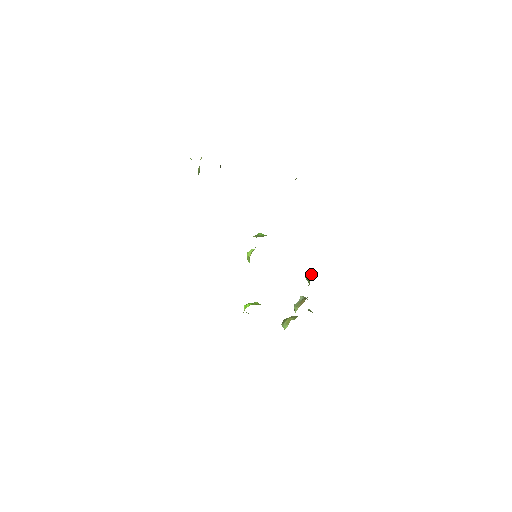
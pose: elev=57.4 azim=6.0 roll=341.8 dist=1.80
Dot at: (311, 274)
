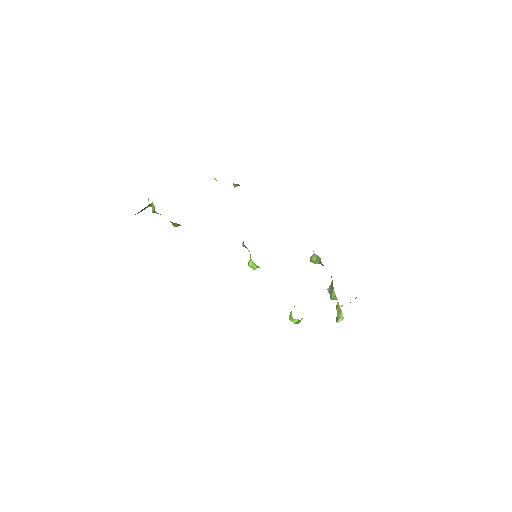
Dot at: (314, 253)
